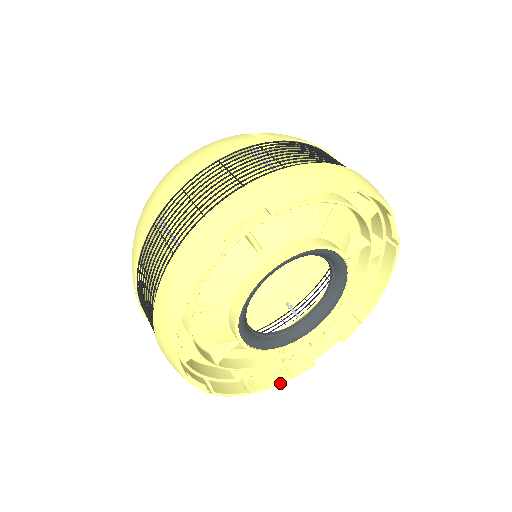
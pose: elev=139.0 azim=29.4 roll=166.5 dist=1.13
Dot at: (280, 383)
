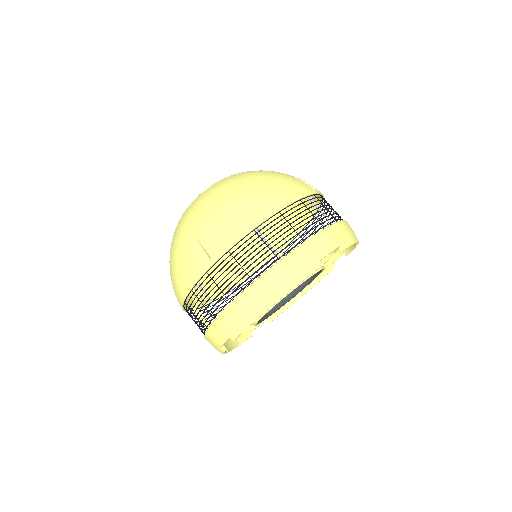
Dot at: occluded
